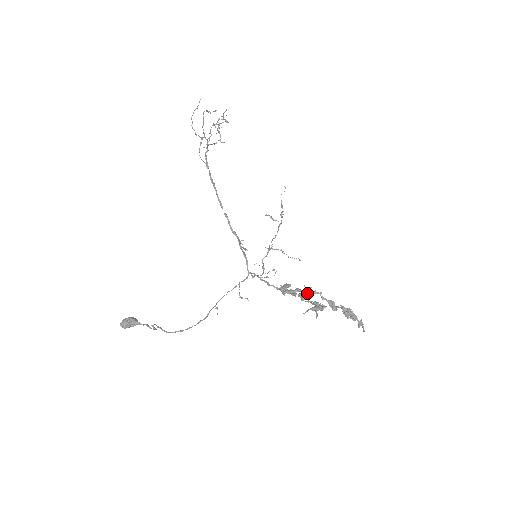
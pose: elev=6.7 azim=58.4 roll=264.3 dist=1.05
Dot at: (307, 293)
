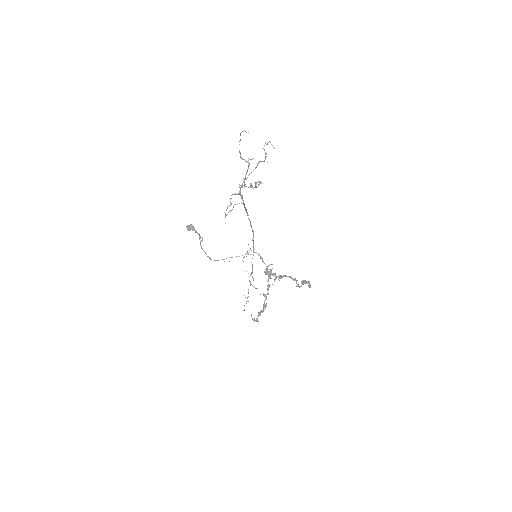
Dot at: (279, 277)
